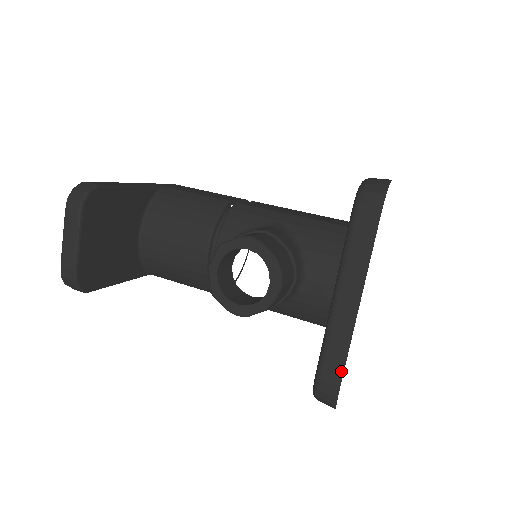
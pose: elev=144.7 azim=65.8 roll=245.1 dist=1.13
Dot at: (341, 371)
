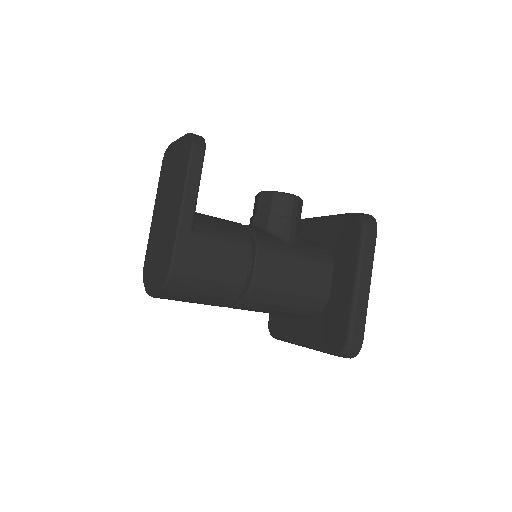
Dot at: occluded
